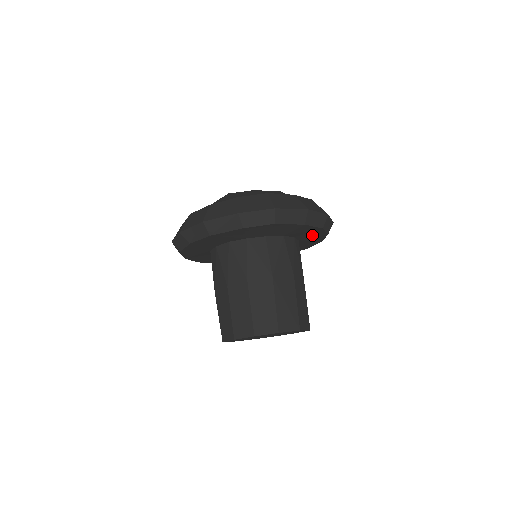
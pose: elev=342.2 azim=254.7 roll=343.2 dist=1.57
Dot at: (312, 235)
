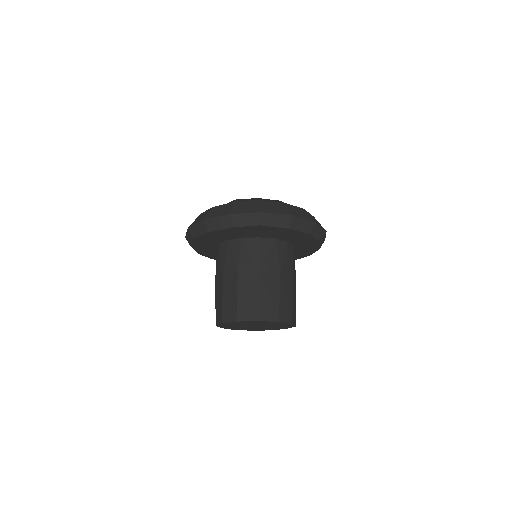
Dot at: (304, 241)
